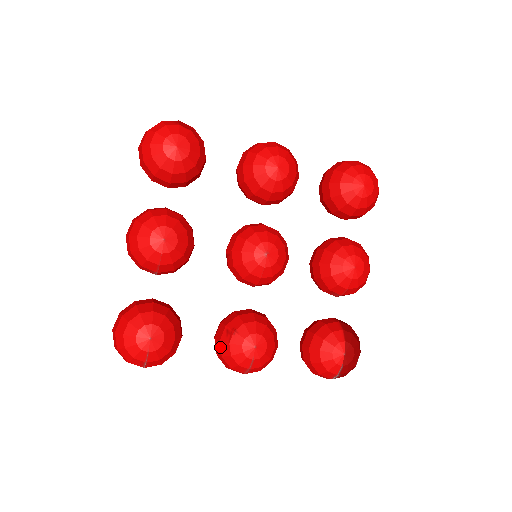
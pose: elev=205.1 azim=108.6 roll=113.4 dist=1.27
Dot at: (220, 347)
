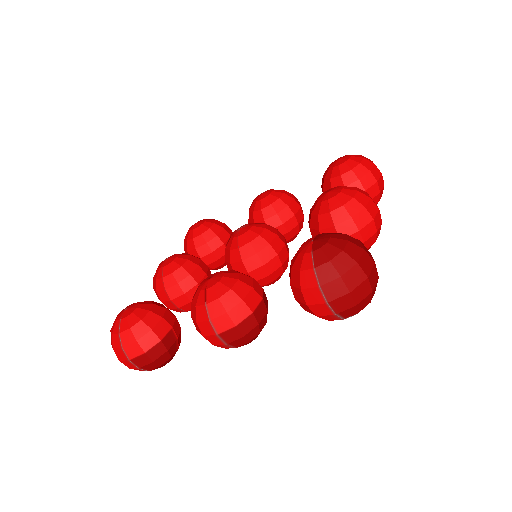
Dot at: occluded
